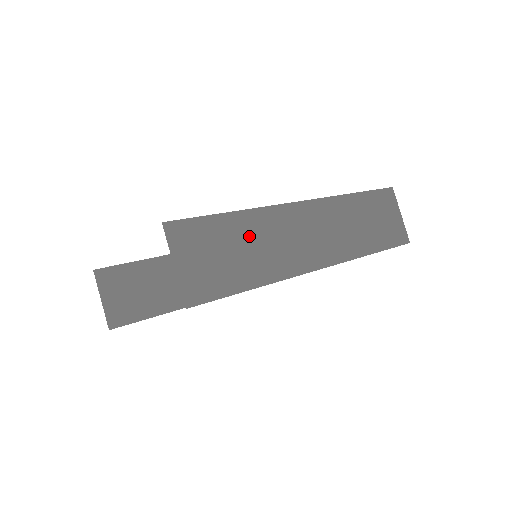
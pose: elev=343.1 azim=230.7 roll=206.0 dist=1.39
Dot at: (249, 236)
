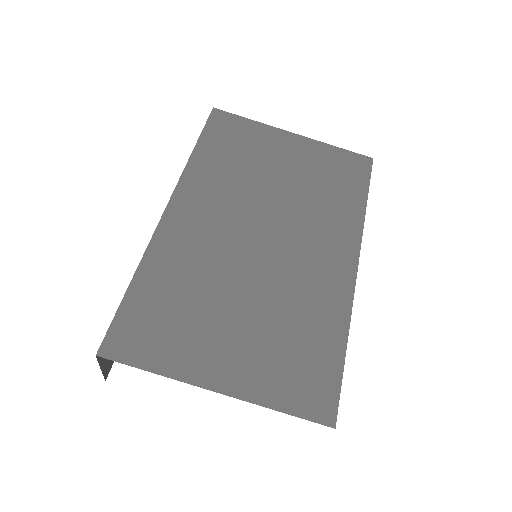
Dot at: occluded
